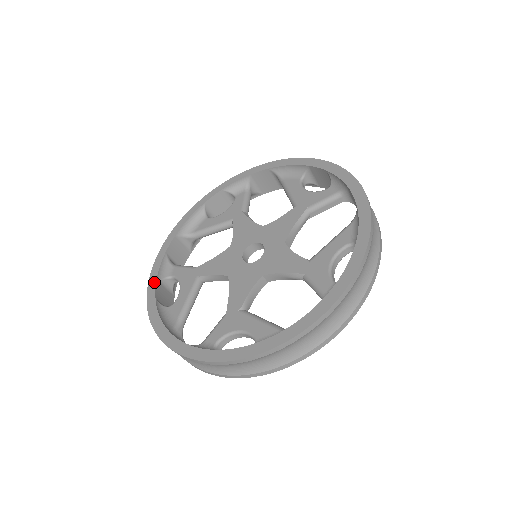
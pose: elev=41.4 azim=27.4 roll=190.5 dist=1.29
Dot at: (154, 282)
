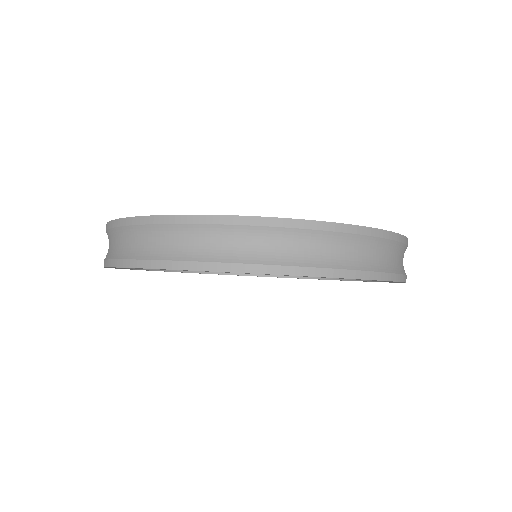
Dot at: occluded
